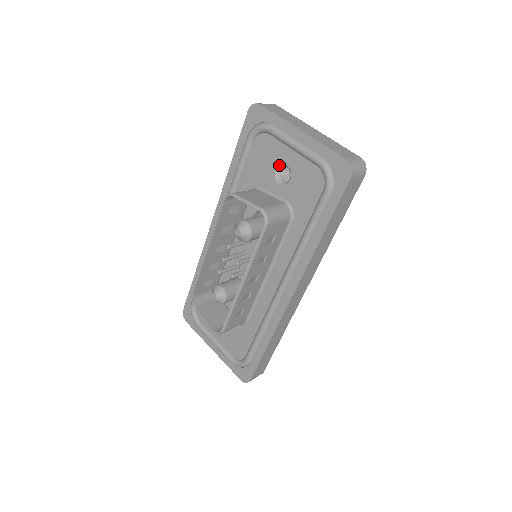
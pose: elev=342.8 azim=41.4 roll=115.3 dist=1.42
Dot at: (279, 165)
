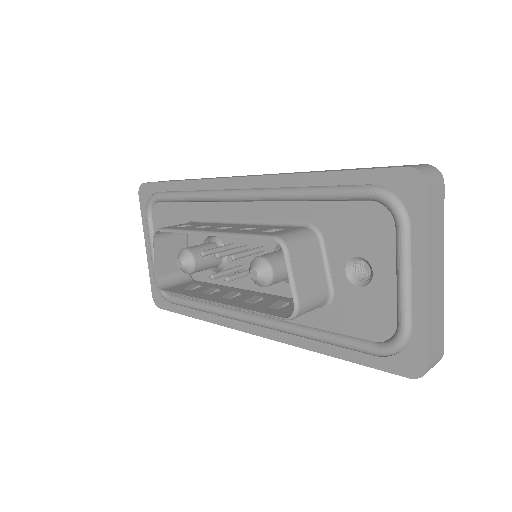
Dot at: (366, 260)
